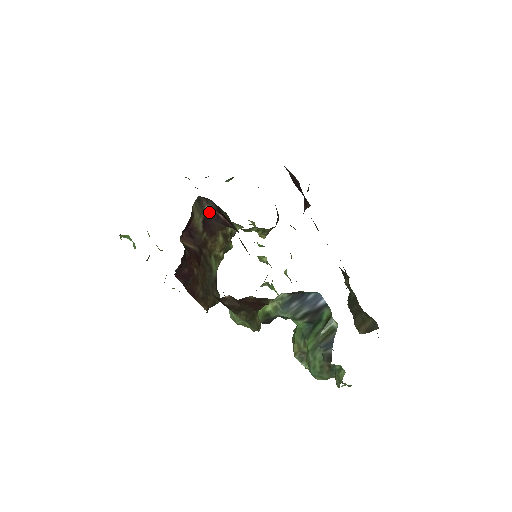
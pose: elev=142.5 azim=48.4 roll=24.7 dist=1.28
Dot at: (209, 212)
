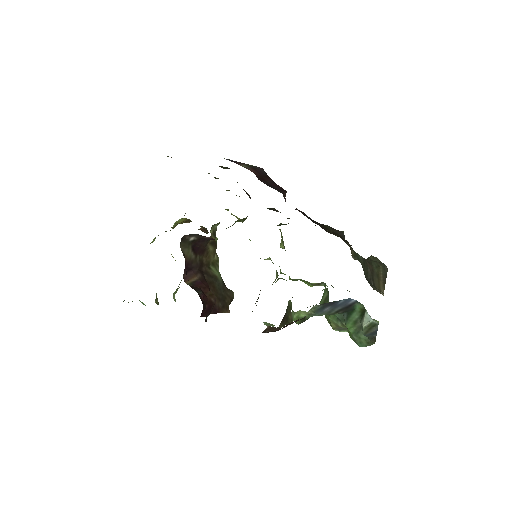
Dot at: (194, 240)
